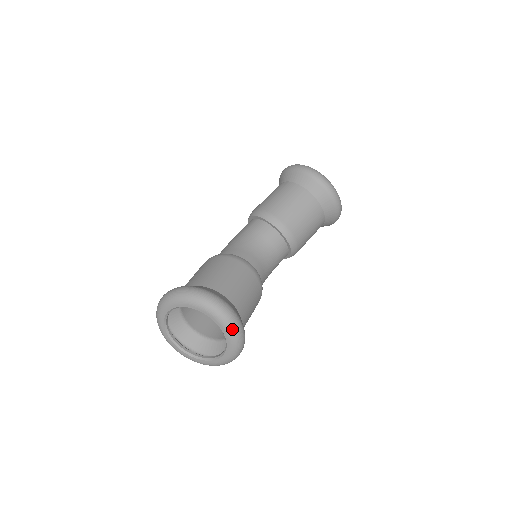
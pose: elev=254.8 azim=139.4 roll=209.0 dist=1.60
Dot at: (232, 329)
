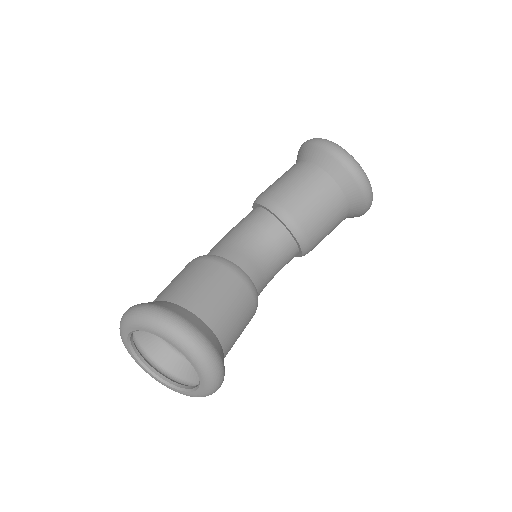
Dot at: (205, 366)
